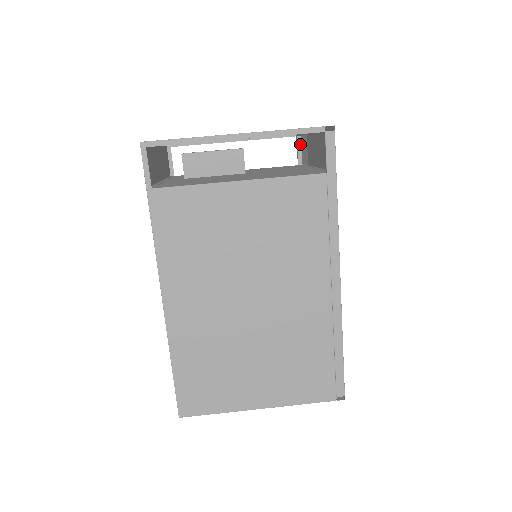
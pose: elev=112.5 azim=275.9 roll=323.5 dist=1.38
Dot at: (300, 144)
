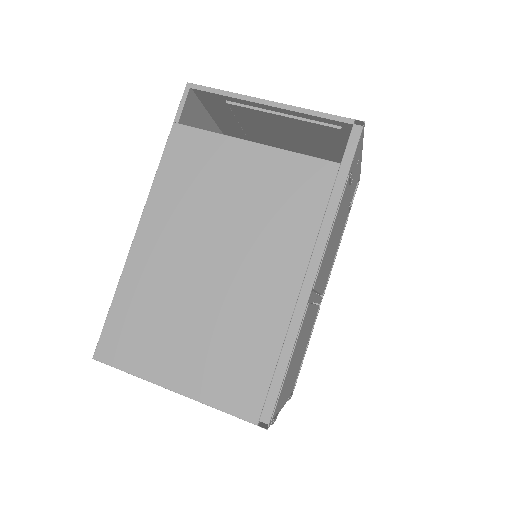
Dot at: occluded
